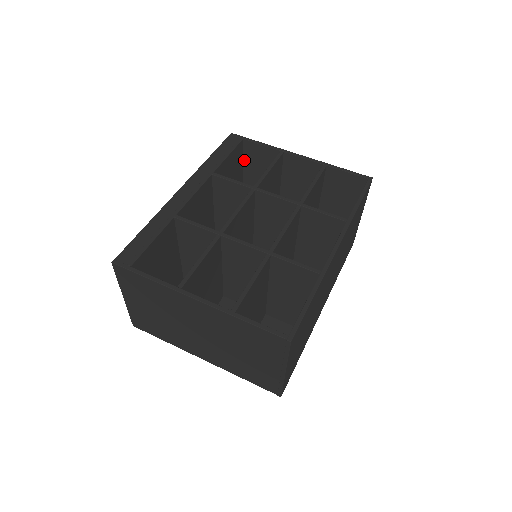
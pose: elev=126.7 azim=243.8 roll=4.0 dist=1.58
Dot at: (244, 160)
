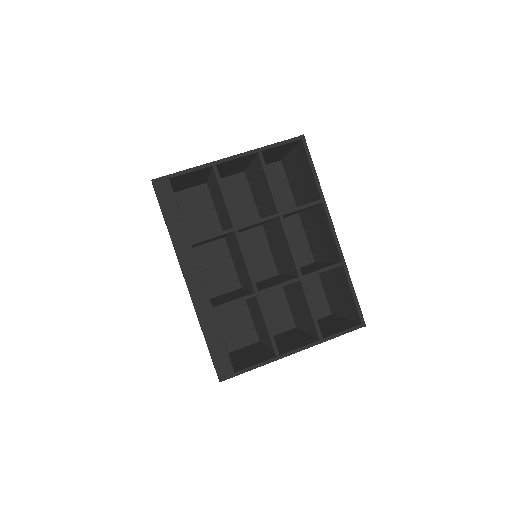
Dot at: (171, 183)
